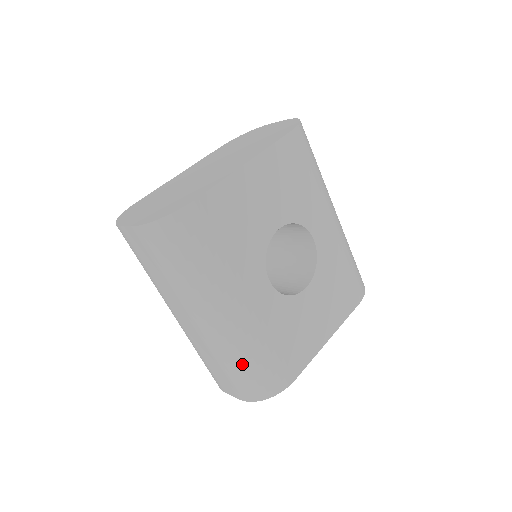
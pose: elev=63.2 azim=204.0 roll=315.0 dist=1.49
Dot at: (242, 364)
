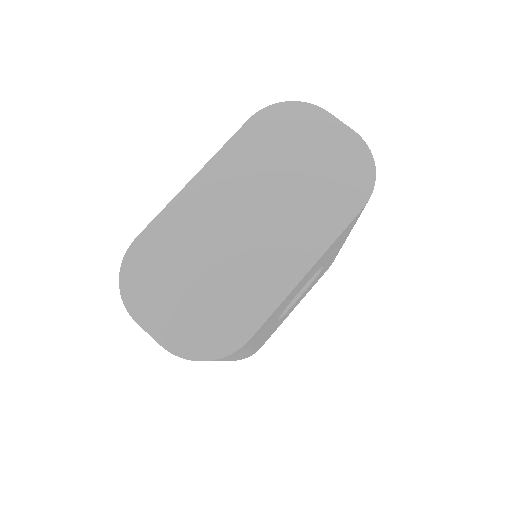
Dot at: occluded
